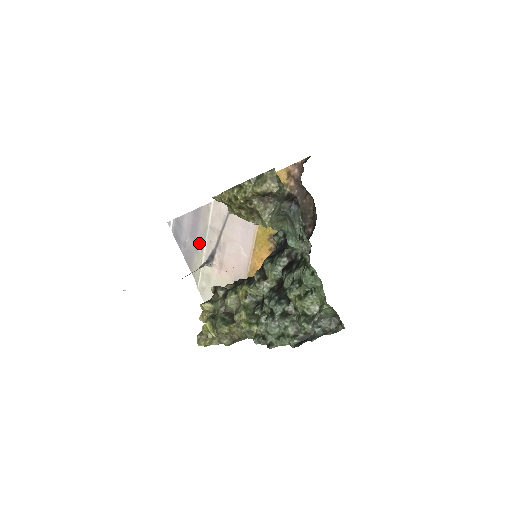
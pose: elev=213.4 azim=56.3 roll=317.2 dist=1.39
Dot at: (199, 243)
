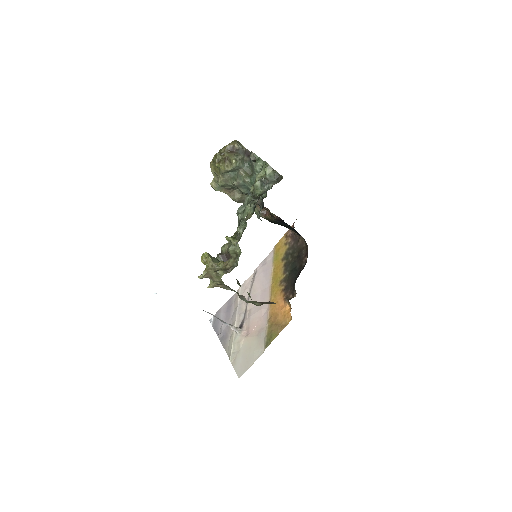
Dot at: (232, 323)
